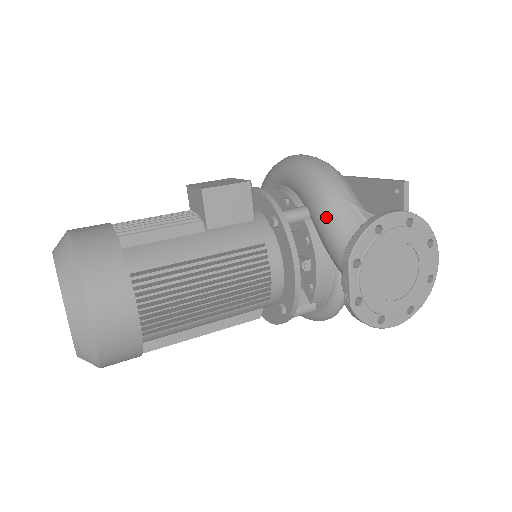
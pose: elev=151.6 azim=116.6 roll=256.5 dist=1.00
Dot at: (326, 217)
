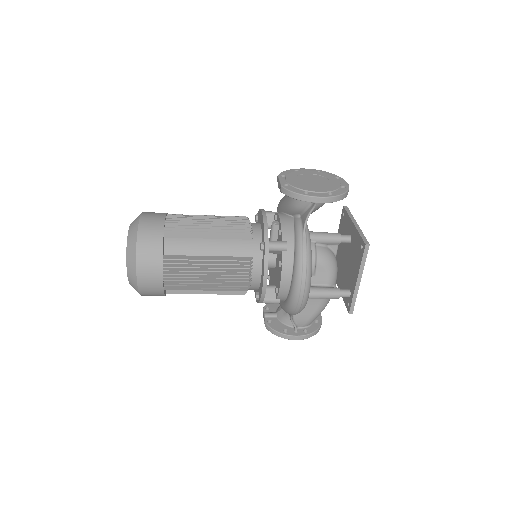
Dot at: (281, 199)
